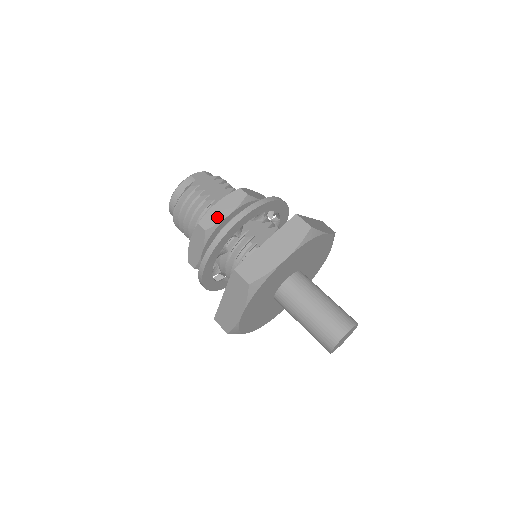
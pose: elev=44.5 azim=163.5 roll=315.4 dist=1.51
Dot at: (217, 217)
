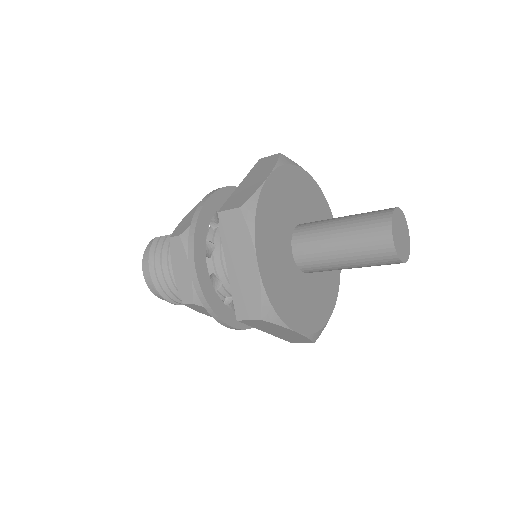
Dot at: (188, 223)
